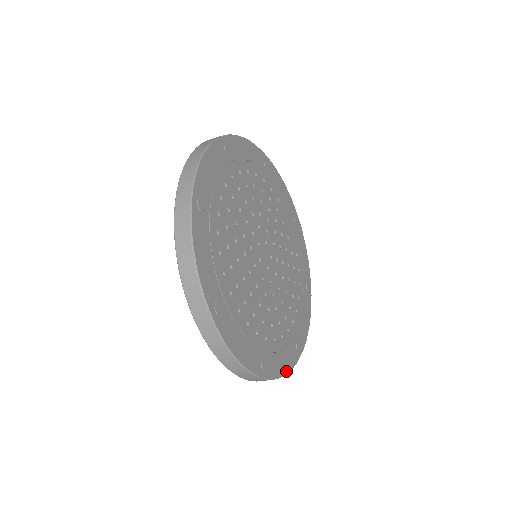
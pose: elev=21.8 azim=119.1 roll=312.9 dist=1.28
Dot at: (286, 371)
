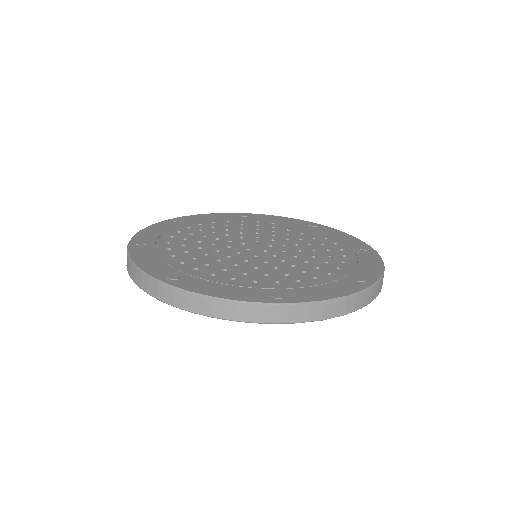
Dot at: (338, 296)
